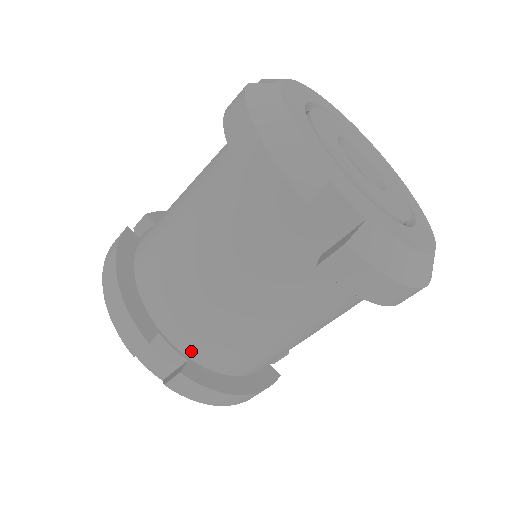
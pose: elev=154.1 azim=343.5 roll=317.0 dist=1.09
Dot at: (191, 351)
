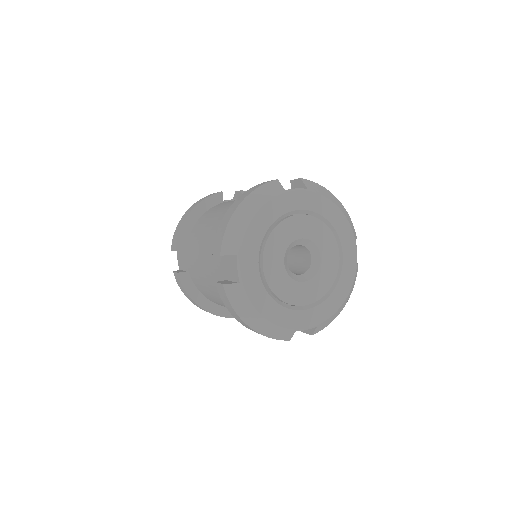
Dot at: (190, 269)
